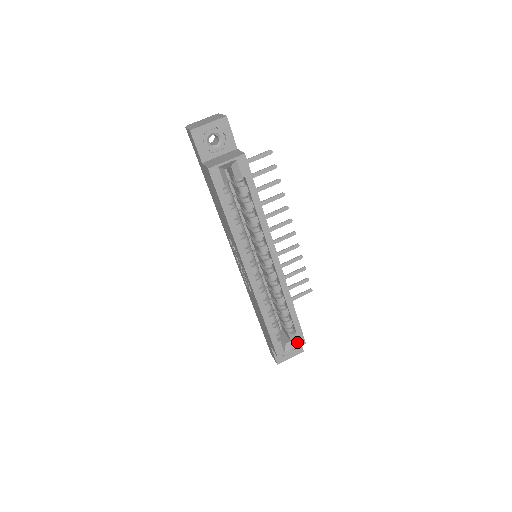
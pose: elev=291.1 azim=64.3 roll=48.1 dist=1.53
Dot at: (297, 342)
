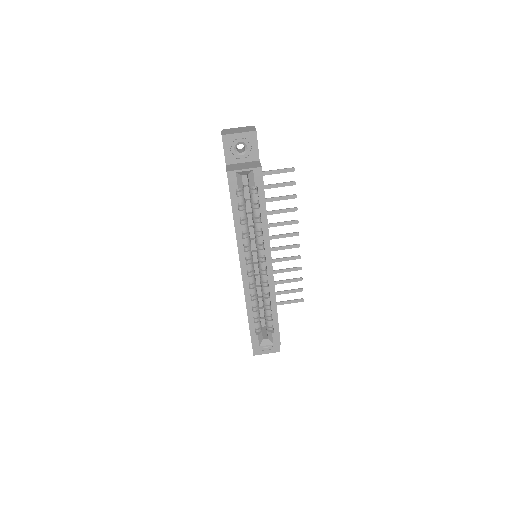
Dot at: (273, 341)
